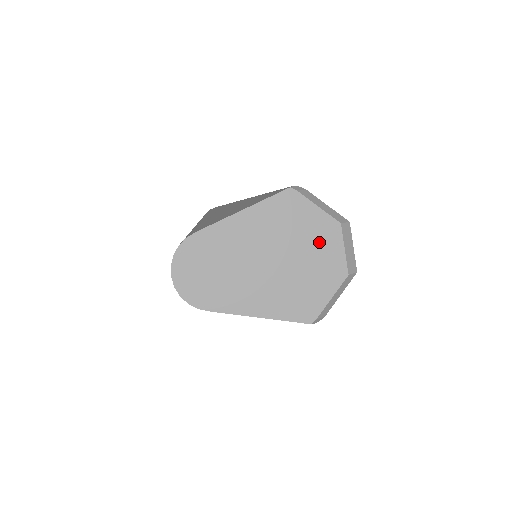
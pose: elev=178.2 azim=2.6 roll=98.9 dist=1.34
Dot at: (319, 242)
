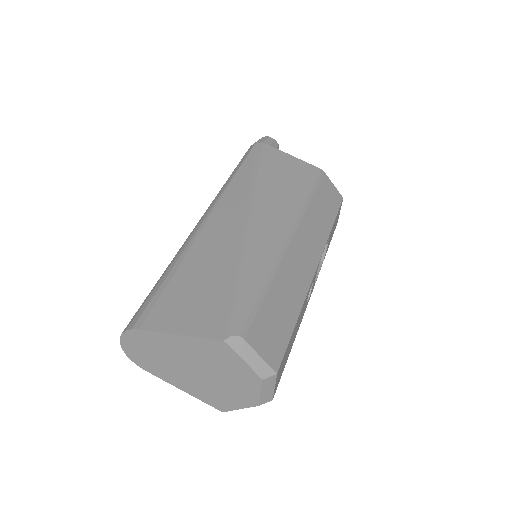
Dot at: (240, 380)
